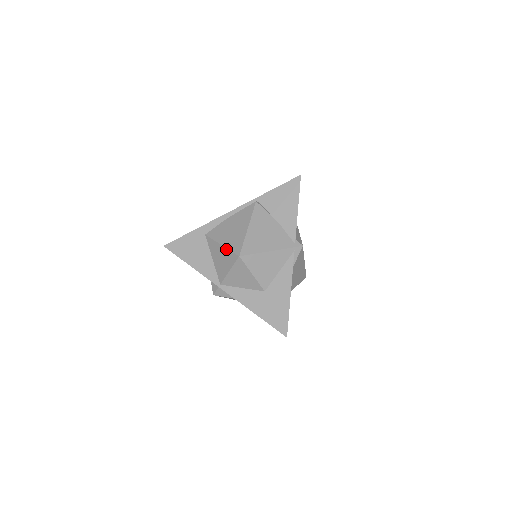
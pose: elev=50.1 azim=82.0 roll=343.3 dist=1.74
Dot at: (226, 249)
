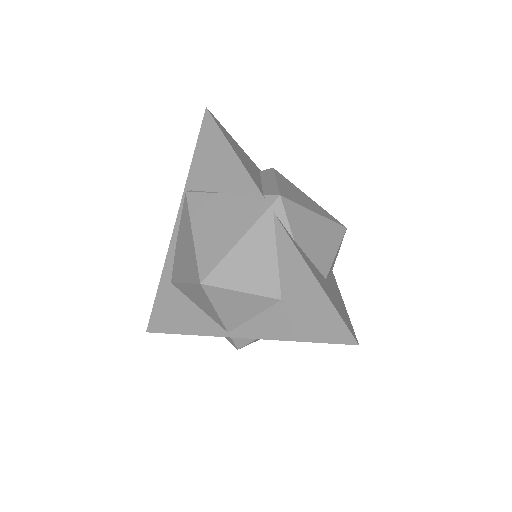
Dot at: (189, 285)
